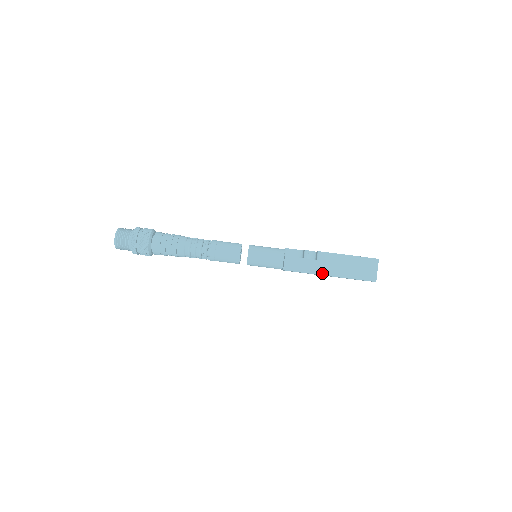
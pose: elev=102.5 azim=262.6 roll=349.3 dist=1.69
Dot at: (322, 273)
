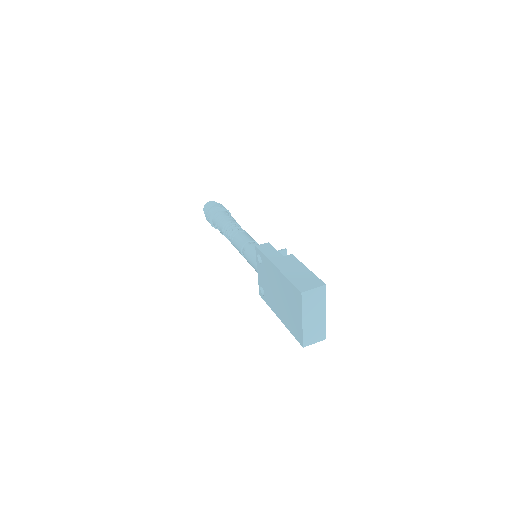
Dot at: (274, 263)
